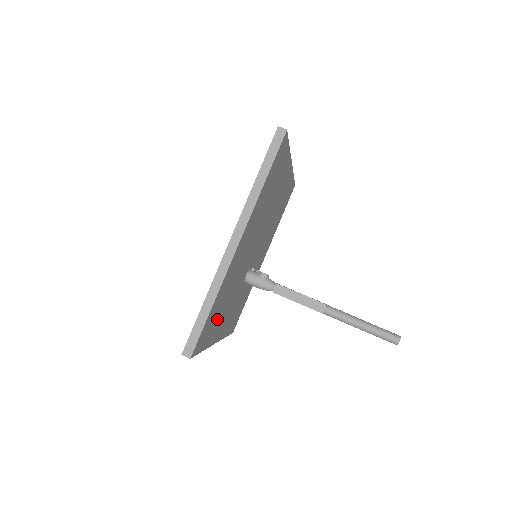
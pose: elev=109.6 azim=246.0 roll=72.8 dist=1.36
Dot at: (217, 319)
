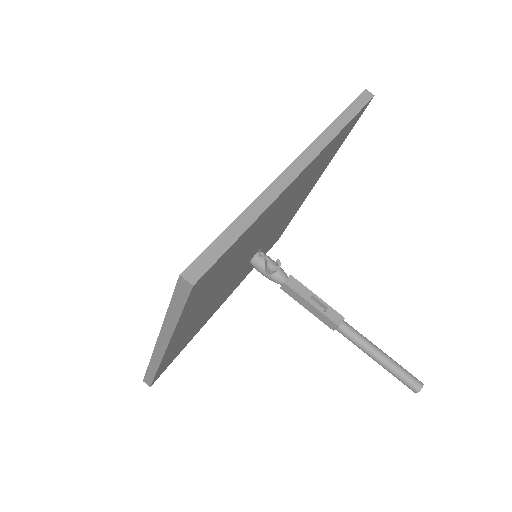
Dot at: (194, 332)
